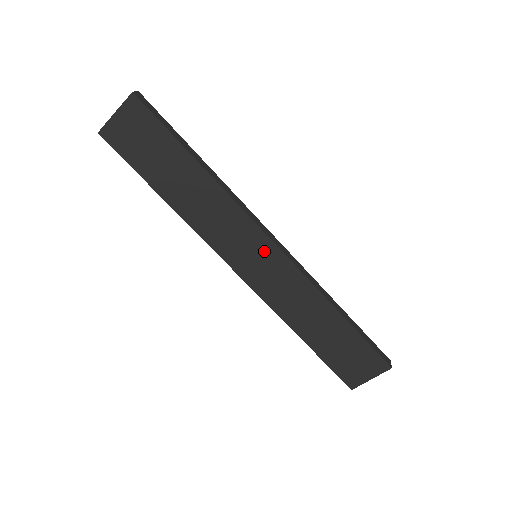
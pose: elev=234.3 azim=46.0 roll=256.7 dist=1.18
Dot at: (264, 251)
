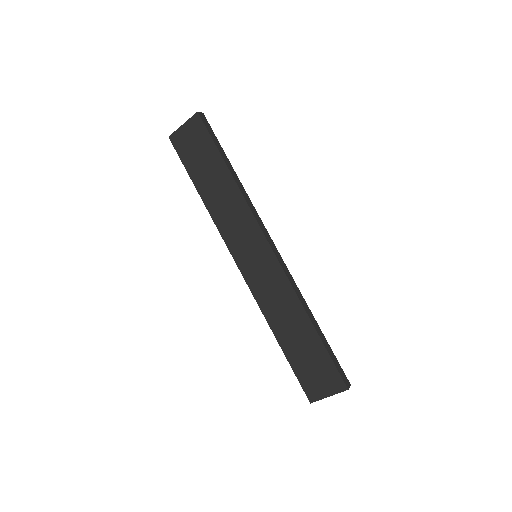
Dot at: (262, 252)
